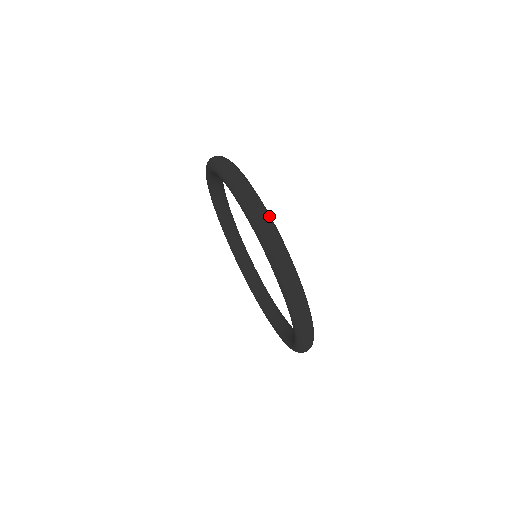
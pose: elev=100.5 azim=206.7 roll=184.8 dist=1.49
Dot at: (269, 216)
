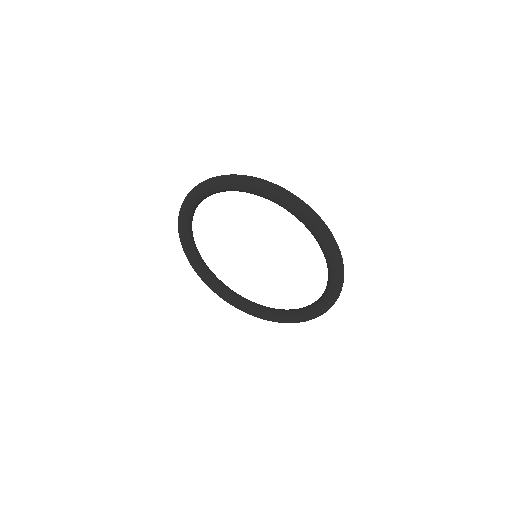
Dot at: (270, 182)
